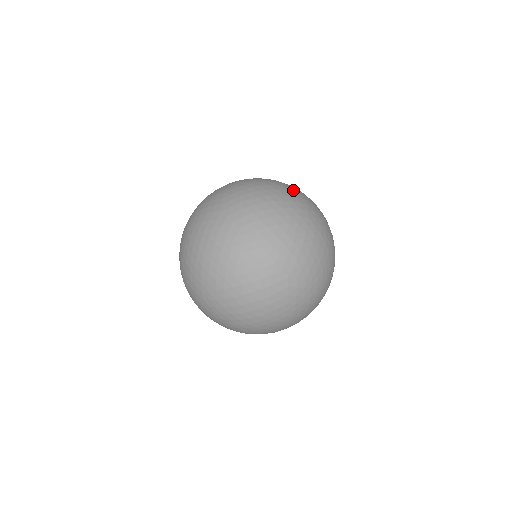
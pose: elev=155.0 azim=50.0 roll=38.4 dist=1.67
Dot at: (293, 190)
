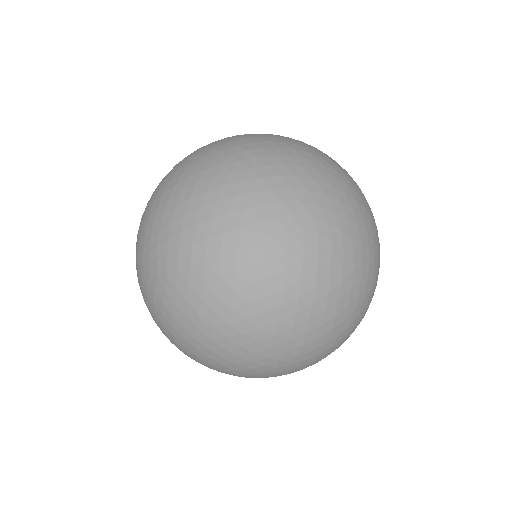
Dot at: occluded
